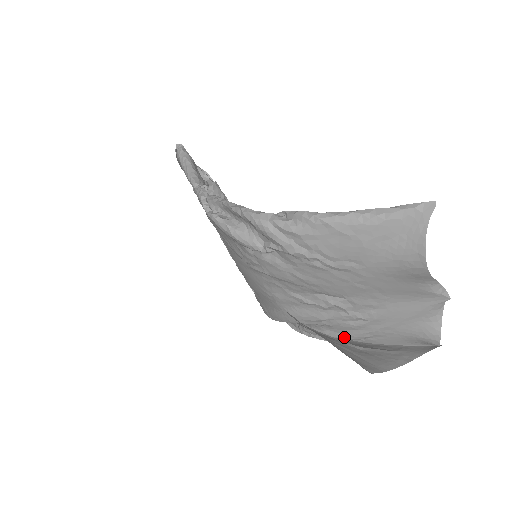
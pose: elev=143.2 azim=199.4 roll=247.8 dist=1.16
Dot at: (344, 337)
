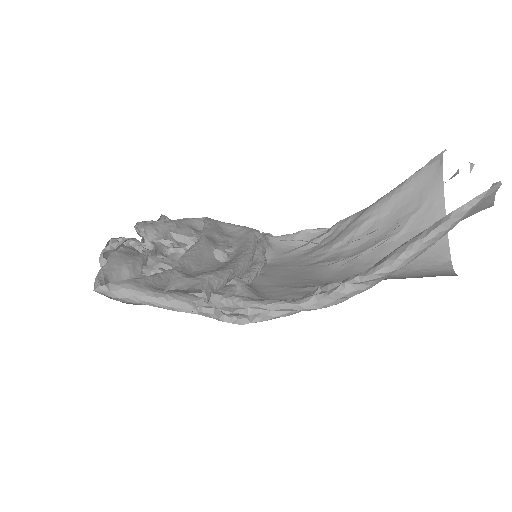
Dot at: (377, 230)
